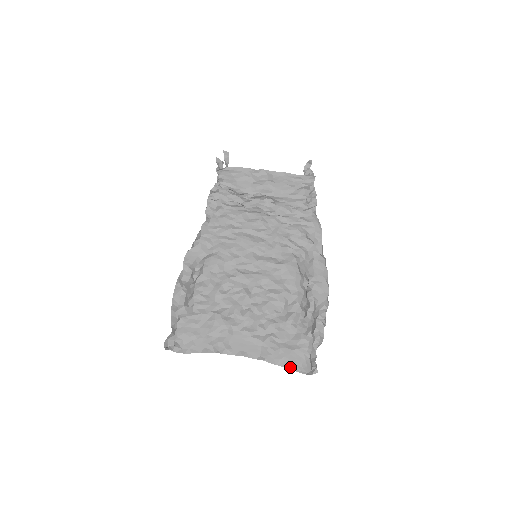
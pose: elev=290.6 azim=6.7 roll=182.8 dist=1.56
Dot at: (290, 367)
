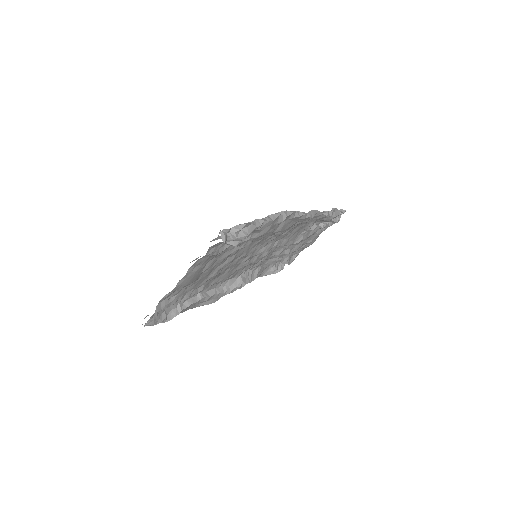
Dot at: occluded
